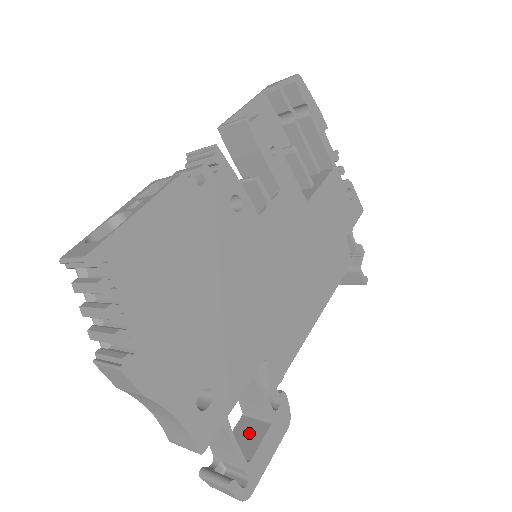
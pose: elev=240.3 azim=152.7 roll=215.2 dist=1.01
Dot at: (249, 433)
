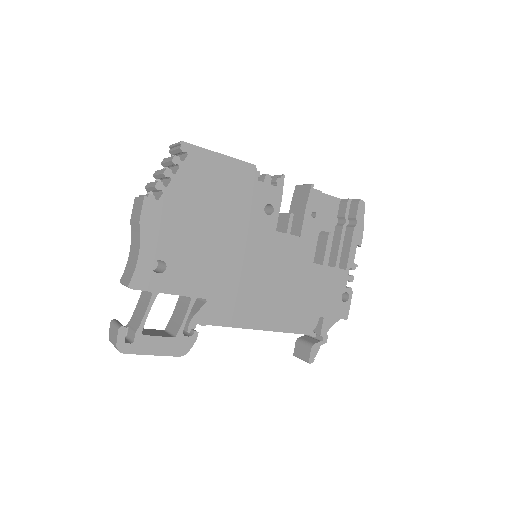
Dot at: (157, 333)
